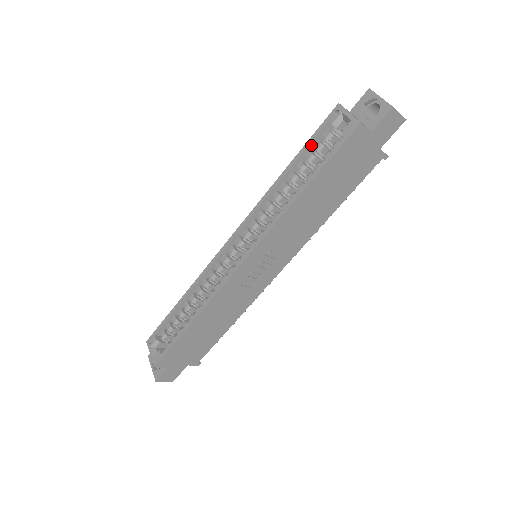
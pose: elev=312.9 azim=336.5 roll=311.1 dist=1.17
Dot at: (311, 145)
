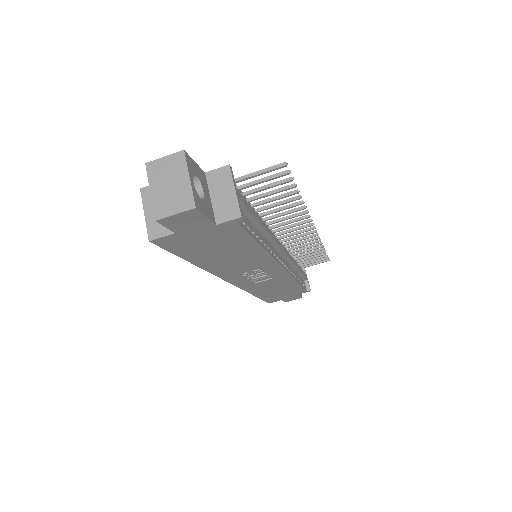
Dot at: occluded
